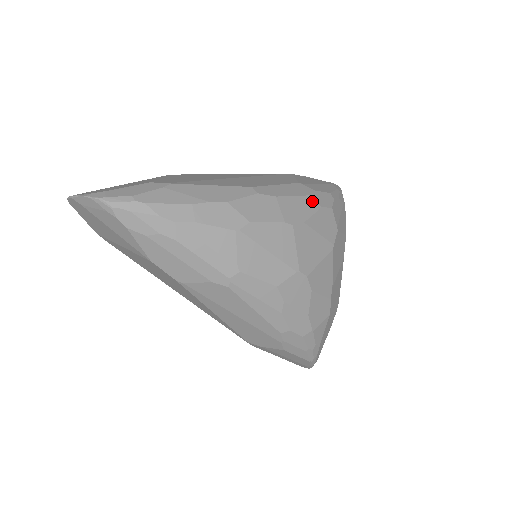
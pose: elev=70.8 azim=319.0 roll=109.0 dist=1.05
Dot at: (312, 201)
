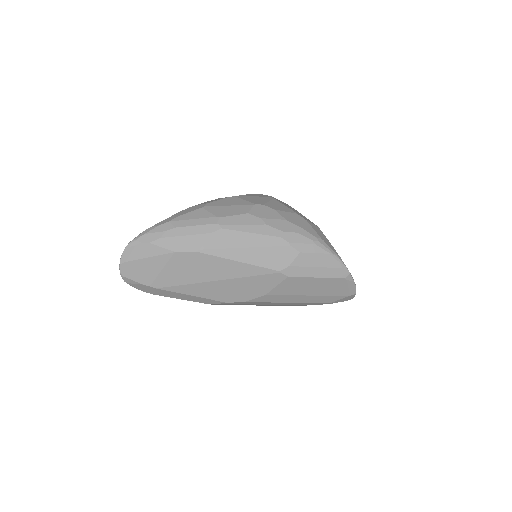
Dot at: occluded
